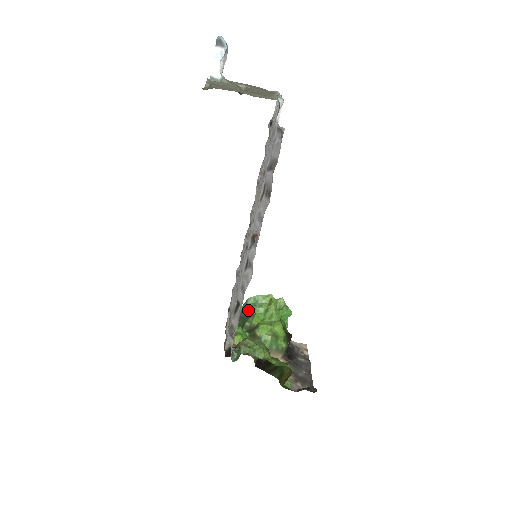
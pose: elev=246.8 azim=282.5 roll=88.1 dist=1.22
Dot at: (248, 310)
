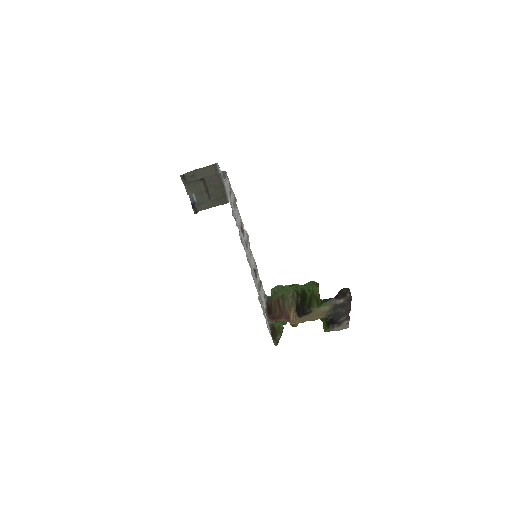
Dot at: occluded
